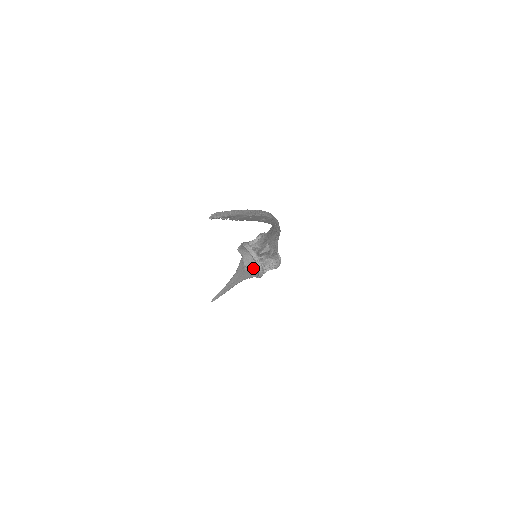
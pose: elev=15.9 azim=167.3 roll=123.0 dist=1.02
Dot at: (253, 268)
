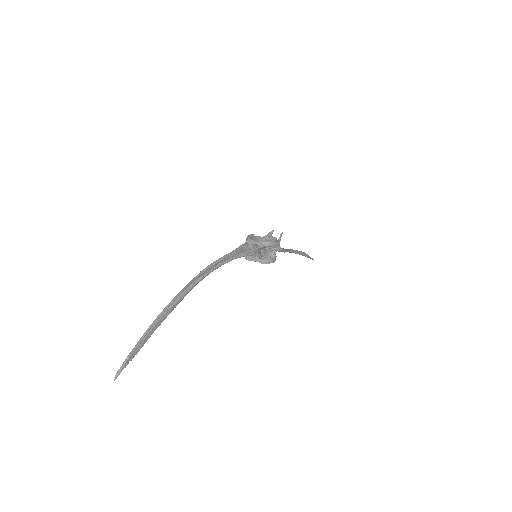
Dot at: occluded
